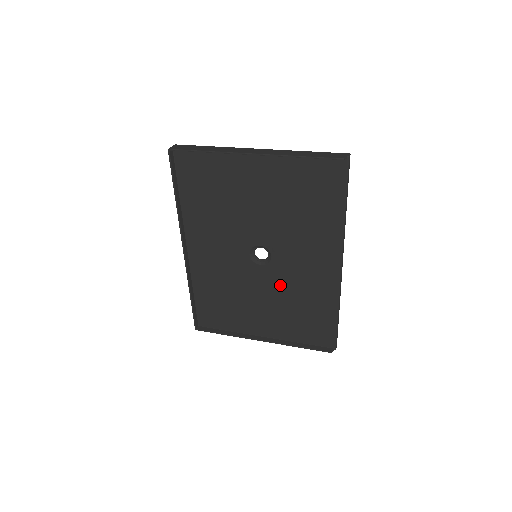
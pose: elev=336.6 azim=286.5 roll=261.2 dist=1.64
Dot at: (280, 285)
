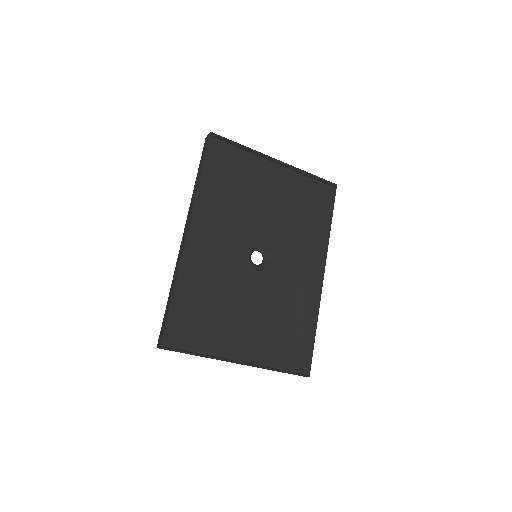
Dot at: (270, 293)
